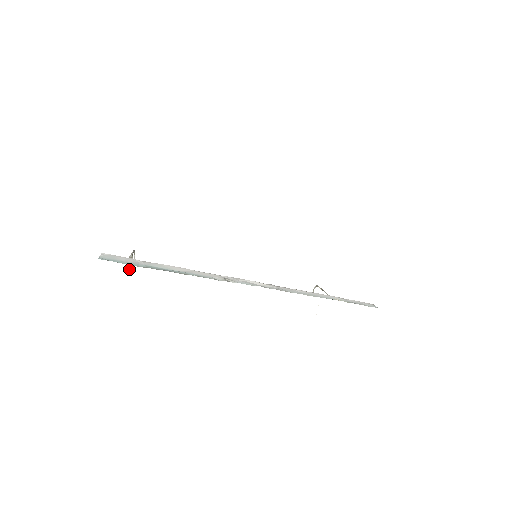
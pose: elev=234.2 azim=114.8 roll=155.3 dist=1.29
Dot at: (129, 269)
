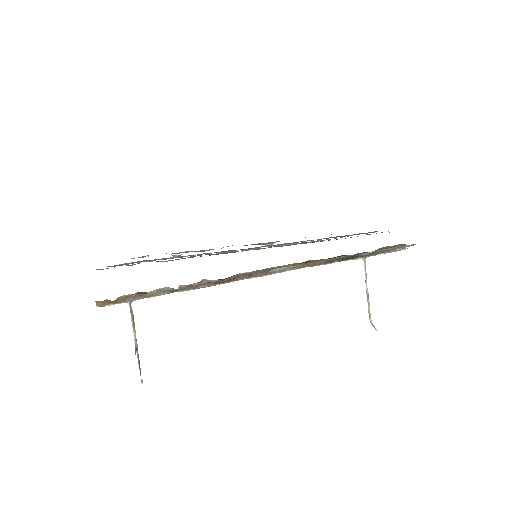
Dot at: occluded
